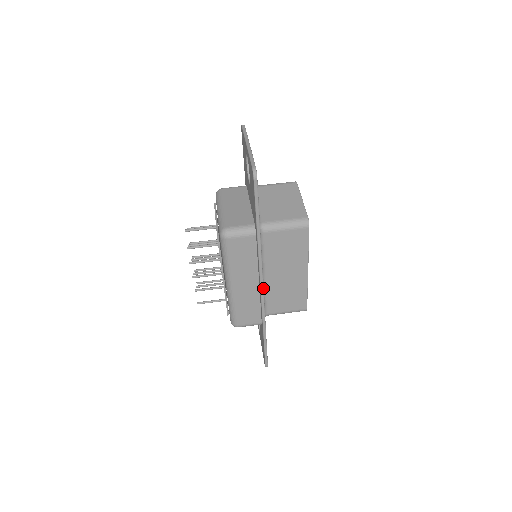
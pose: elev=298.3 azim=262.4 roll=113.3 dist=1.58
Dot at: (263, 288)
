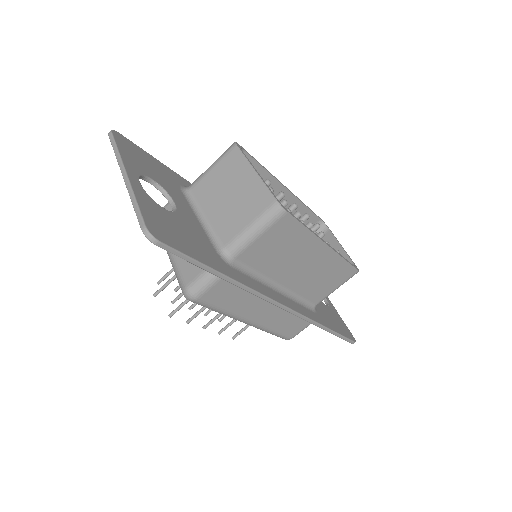
Dot at: (285, 307)
